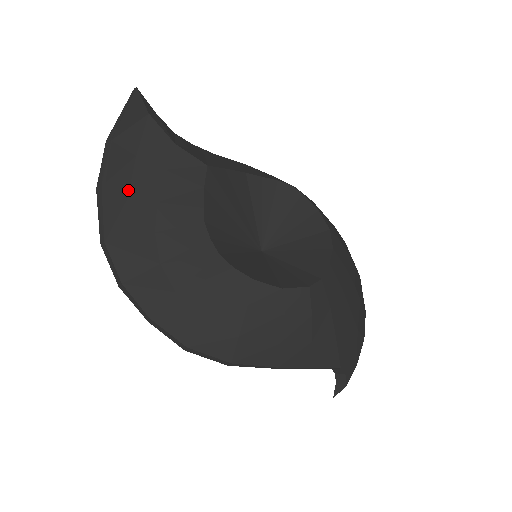
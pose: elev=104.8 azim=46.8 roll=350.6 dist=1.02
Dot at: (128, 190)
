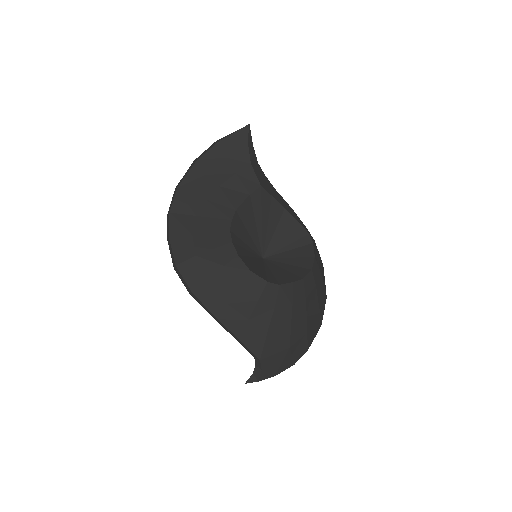
Dot at: (209, 171)
